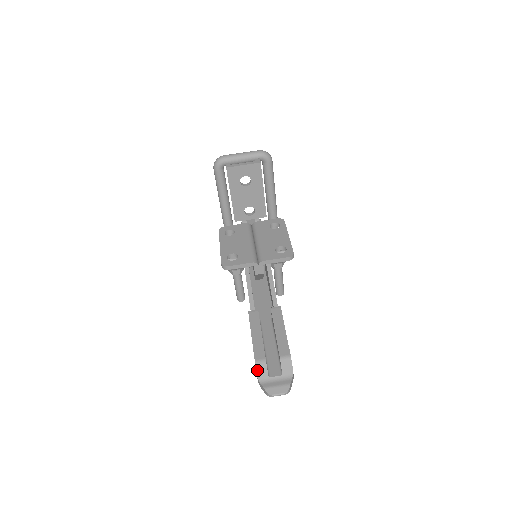
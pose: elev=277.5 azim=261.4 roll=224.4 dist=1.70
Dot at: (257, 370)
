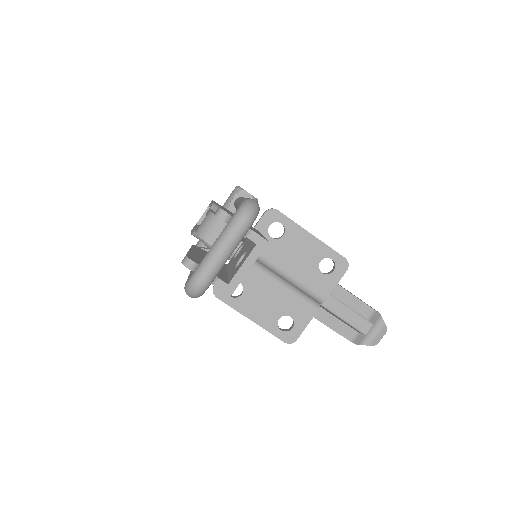
Dot at: (356, 343)
